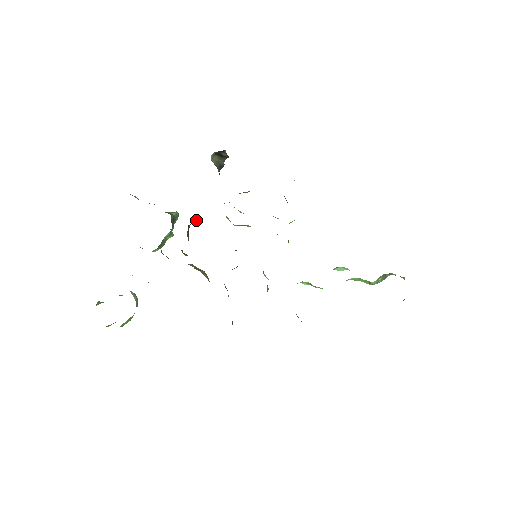
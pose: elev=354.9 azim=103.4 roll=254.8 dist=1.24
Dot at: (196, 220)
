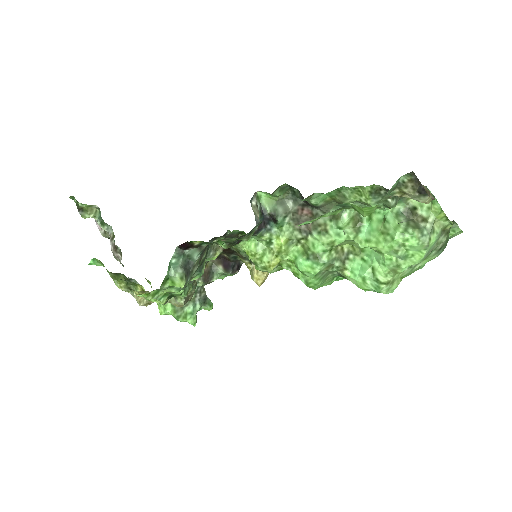
Dot at: (221, 273)
